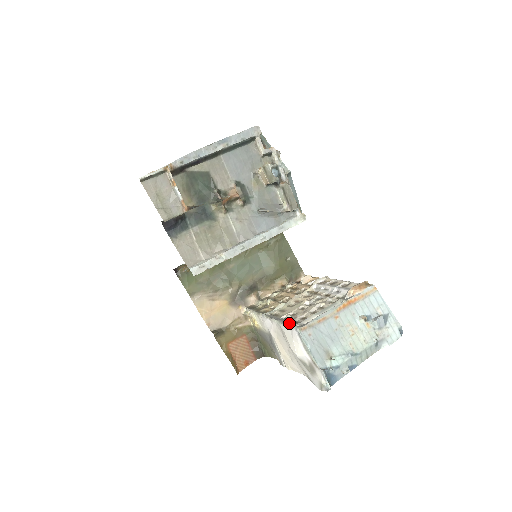
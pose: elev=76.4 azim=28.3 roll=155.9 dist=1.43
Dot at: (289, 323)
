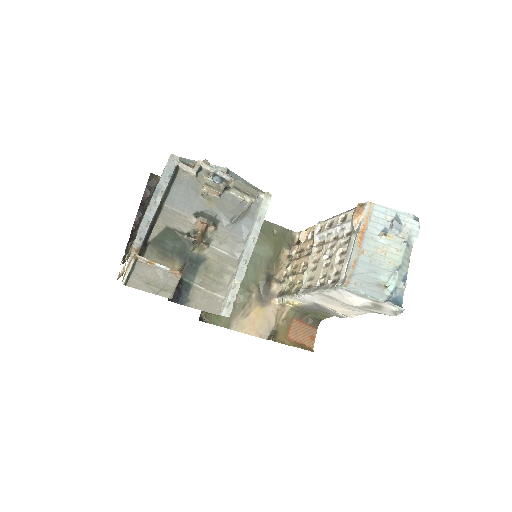
Dot at: (329, 287)
